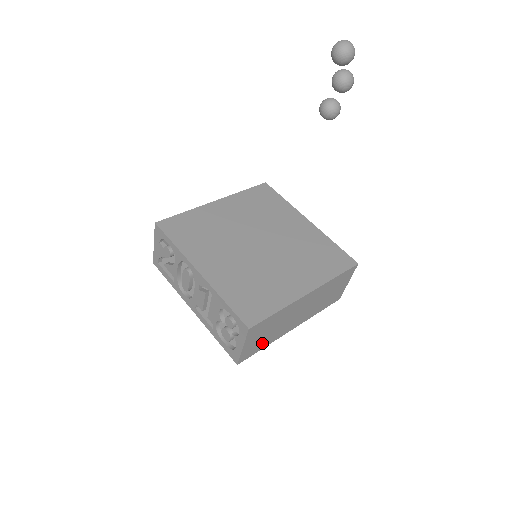
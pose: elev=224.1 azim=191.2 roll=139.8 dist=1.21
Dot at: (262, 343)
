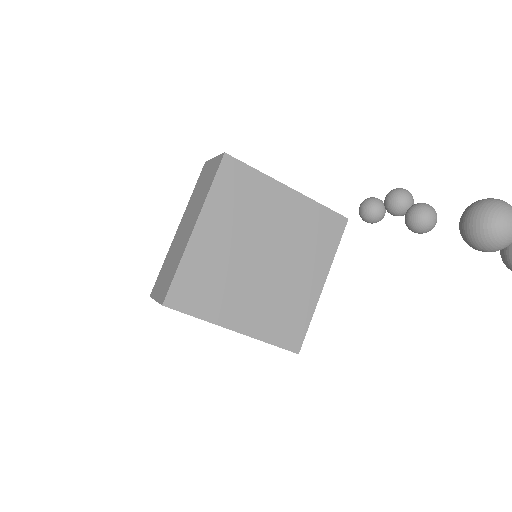
Dot at: occluded
